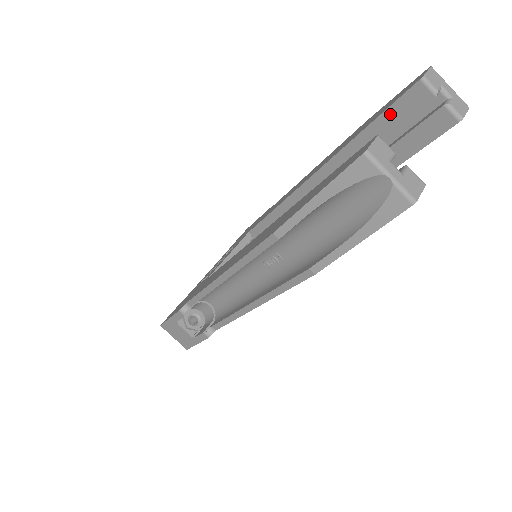
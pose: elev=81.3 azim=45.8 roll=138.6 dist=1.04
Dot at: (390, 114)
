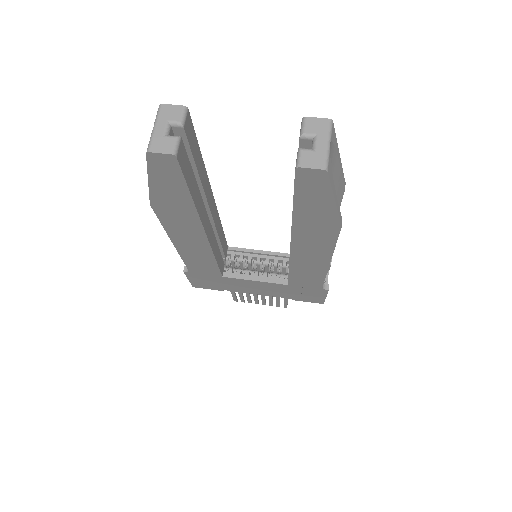
Dot at: occluded
